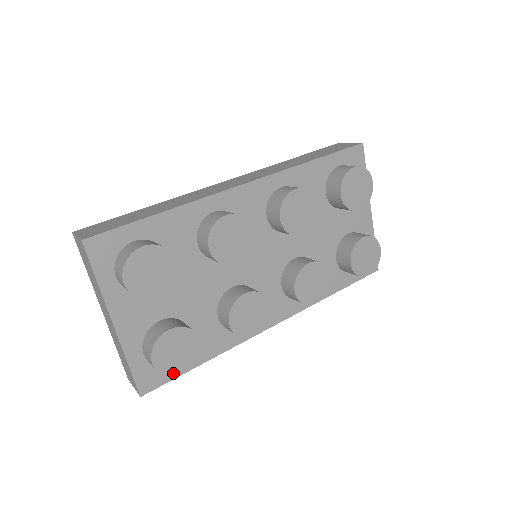
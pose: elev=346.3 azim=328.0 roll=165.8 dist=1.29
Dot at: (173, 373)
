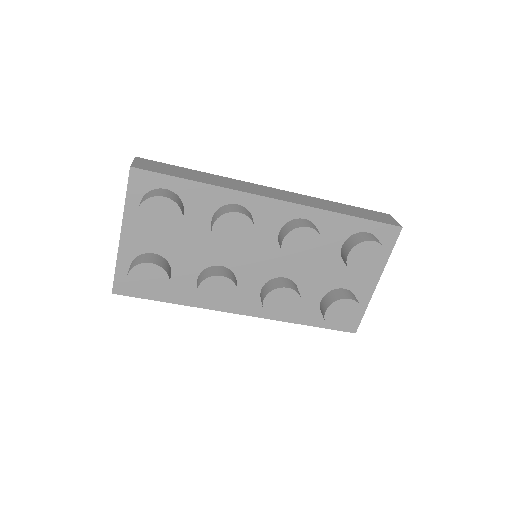
Dot at: (138, 293)
